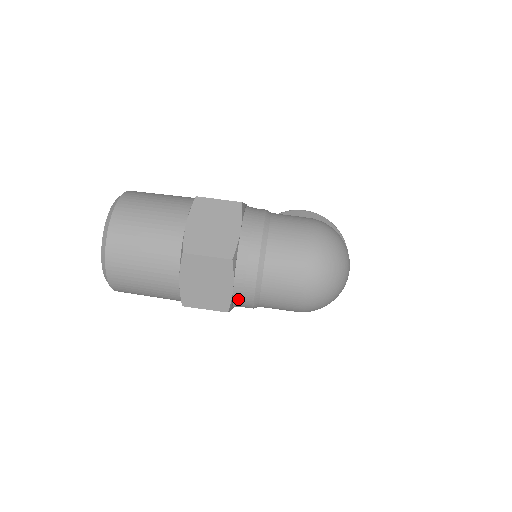
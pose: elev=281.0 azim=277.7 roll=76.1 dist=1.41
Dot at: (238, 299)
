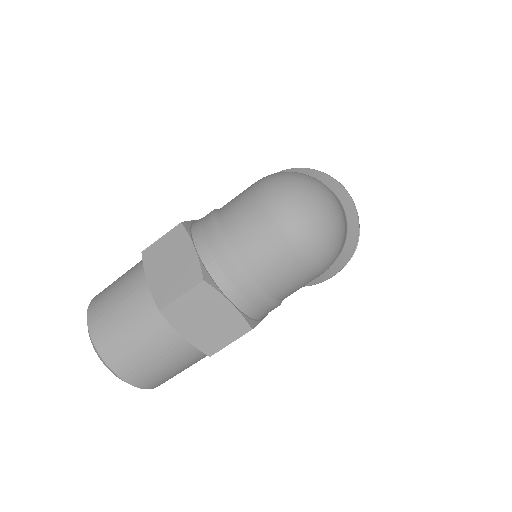
Dot at: (249, 310)
